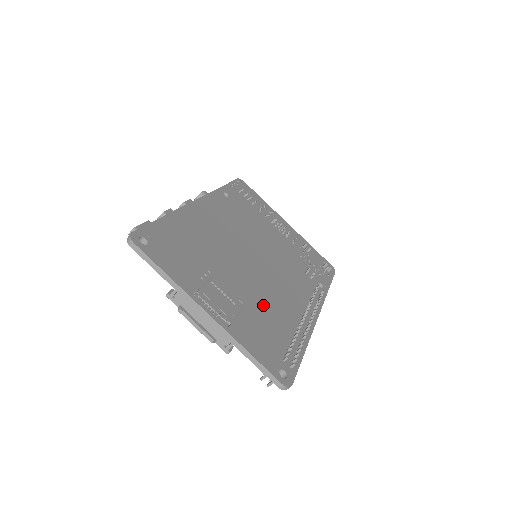
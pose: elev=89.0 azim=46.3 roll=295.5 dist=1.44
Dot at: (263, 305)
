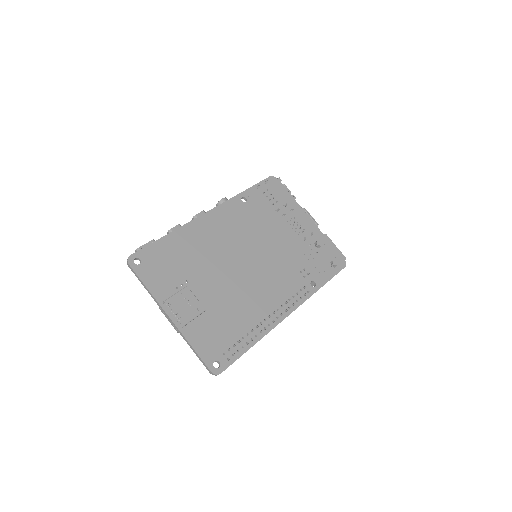
Dot at: (228, 308)
